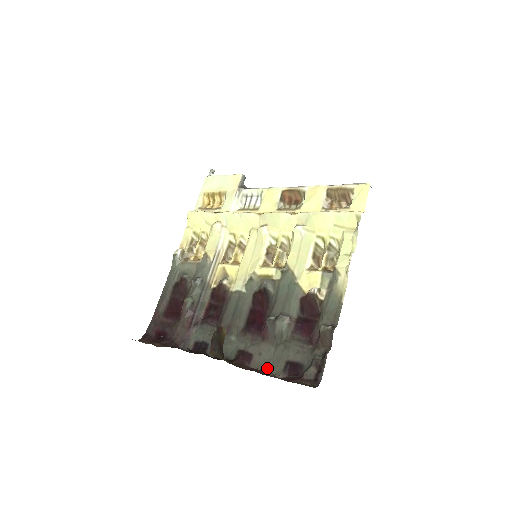
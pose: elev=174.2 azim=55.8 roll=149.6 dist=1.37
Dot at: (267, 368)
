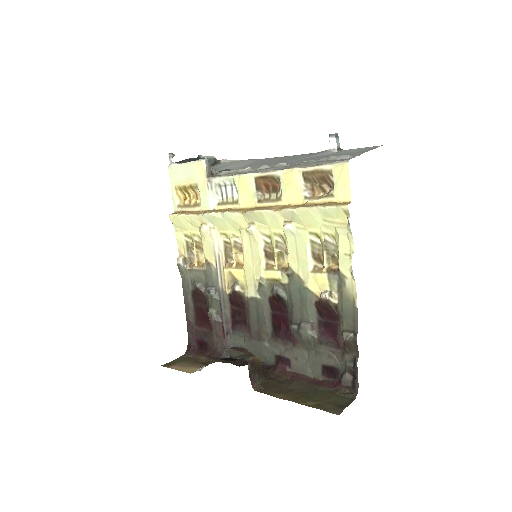
Dot at: (307, 372)
